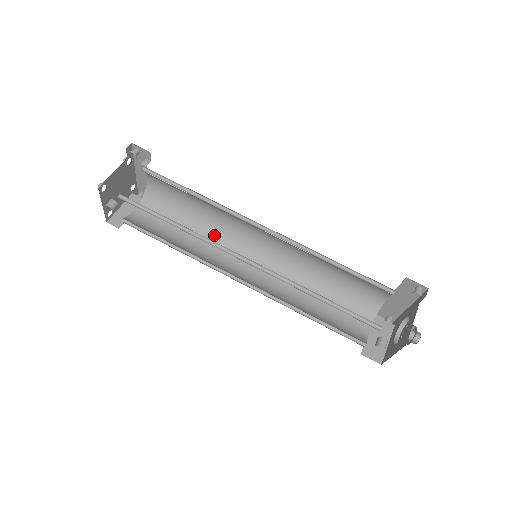
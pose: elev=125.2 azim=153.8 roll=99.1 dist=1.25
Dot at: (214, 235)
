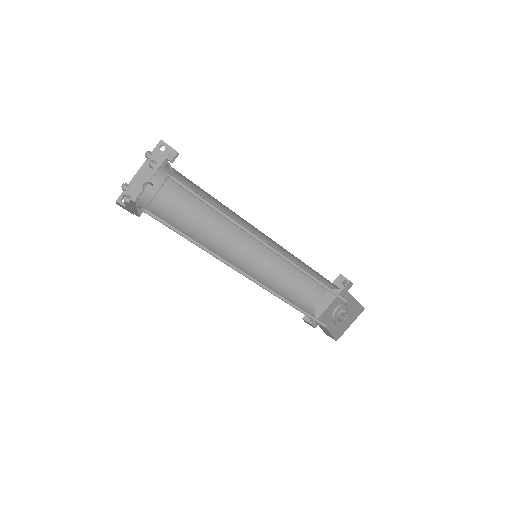
Dot at: (206, 243)
